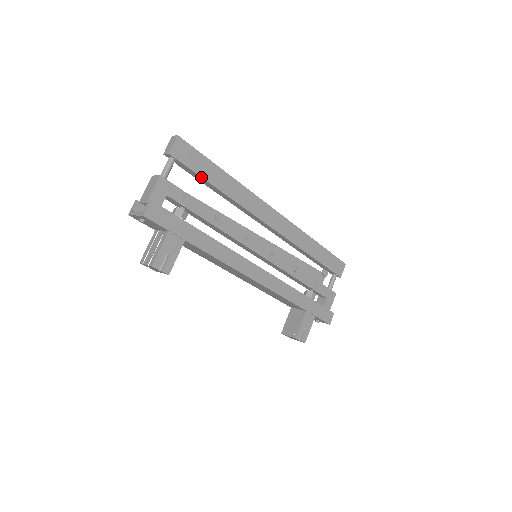
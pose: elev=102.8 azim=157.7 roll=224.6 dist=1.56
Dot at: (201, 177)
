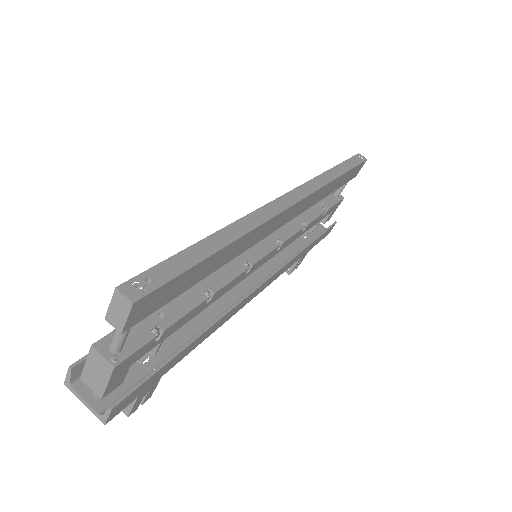
Dot at: (183, 291)
